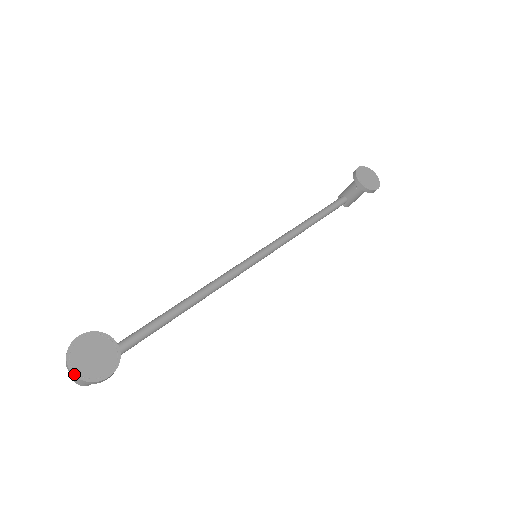
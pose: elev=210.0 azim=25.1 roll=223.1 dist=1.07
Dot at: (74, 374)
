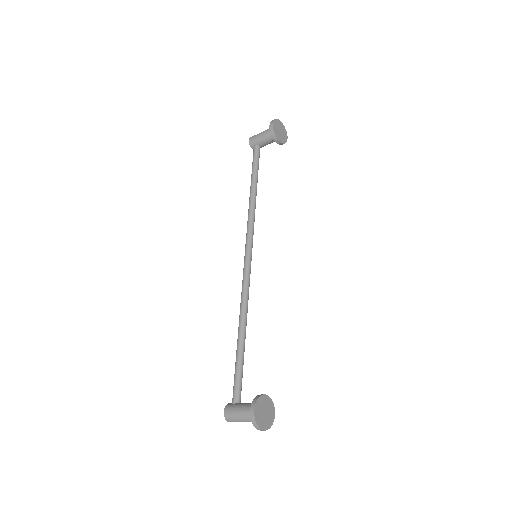
Dot at: occluded
